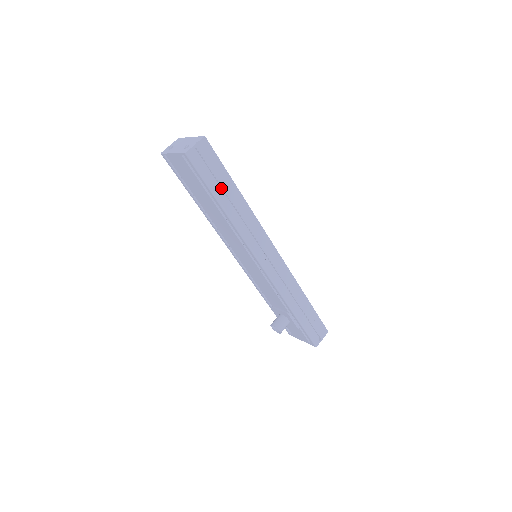
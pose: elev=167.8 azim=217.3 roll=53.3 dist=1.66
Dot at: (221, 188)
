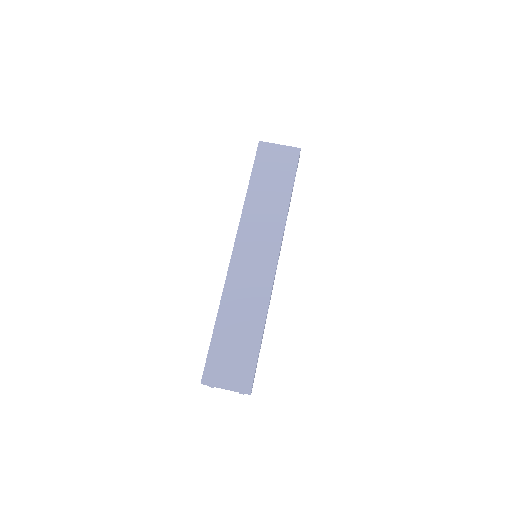
Dot at: occluded
